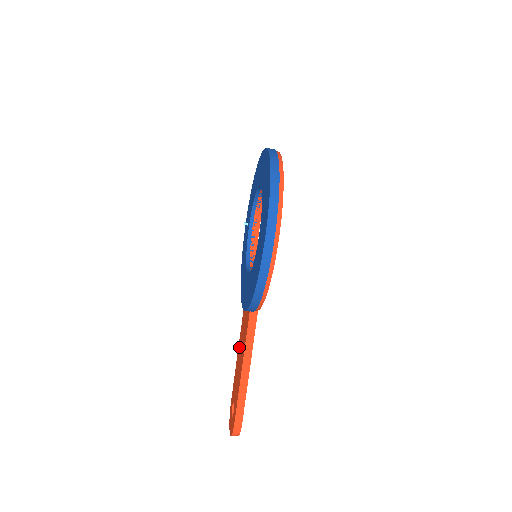
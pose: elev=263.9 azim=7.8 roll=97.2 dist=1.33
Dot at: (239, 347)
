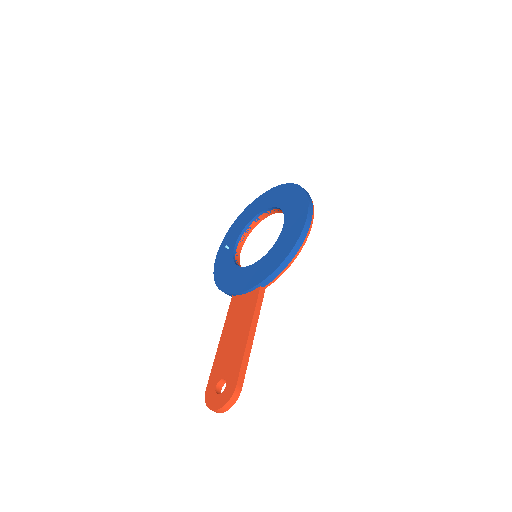
Dot at: (227, 331)
